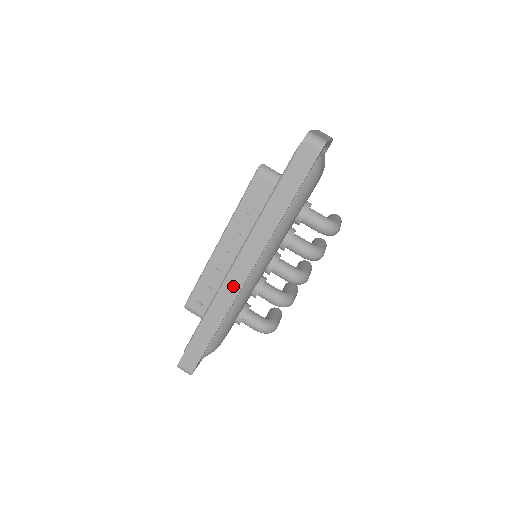
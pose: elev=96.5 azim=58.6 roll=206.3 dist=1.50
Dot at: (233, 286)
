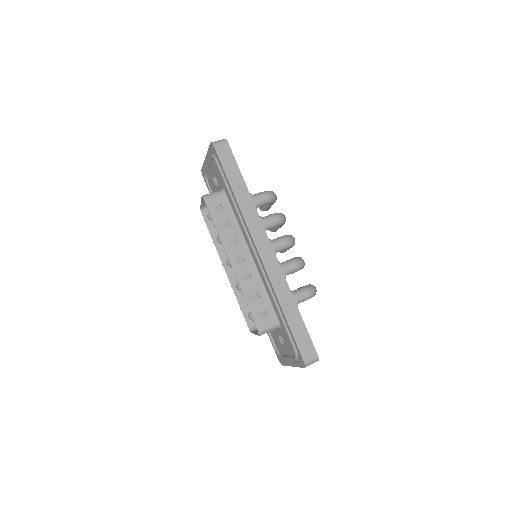
Dot at: (272, 265)
